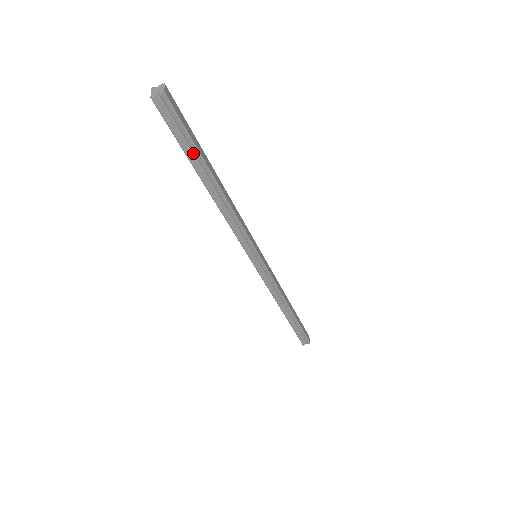
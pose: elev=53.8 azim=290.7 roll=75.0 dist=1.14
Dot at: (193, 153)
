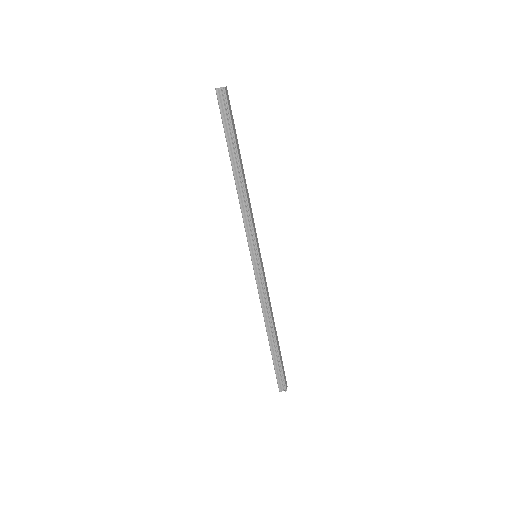
Dot at: (231, 138)
